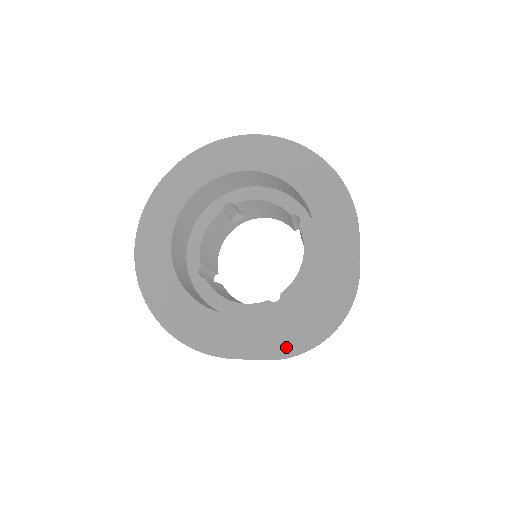
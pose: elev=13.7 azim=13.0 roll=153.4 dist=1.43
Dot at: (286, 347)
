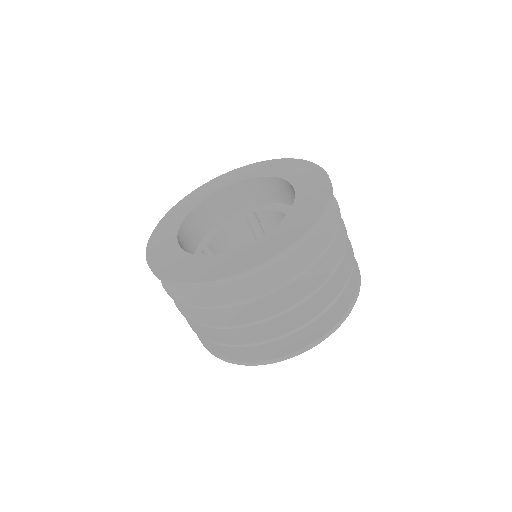
Dot at: (329, 191)
